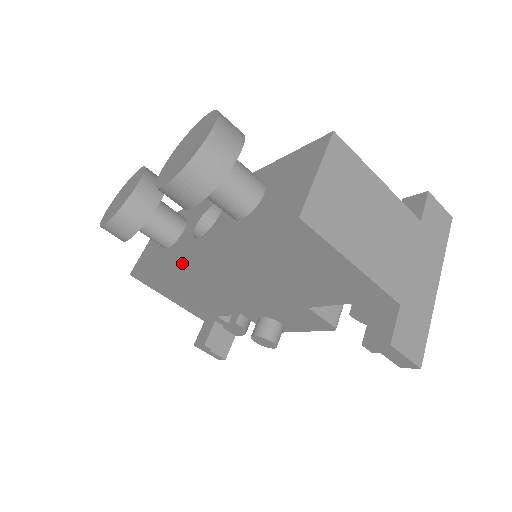
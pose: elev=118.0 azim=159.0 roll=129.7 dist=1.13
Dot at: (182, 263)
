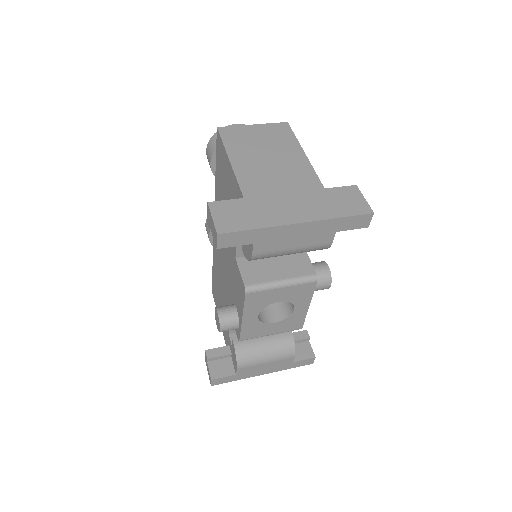
Dot at: occluded
